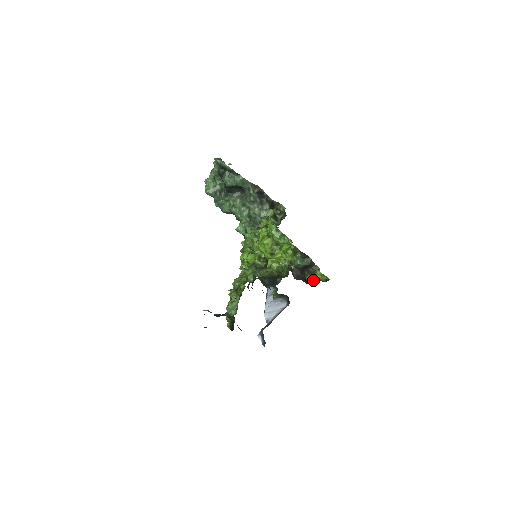
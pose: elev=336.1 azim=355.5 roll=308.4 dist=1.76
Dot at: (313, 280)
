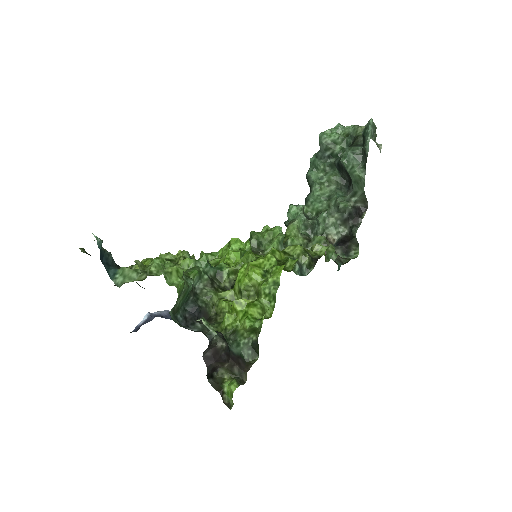
Dot at: (220, 382)
